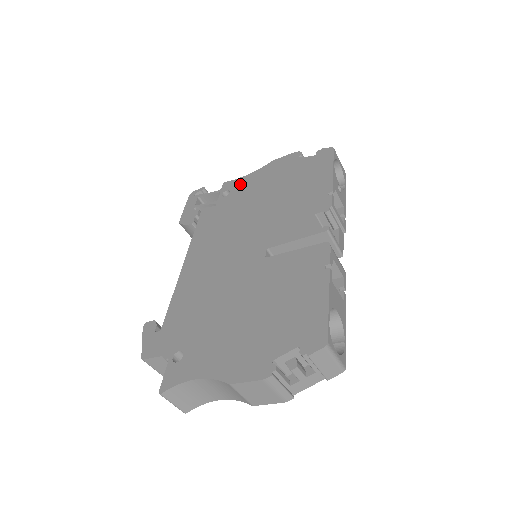
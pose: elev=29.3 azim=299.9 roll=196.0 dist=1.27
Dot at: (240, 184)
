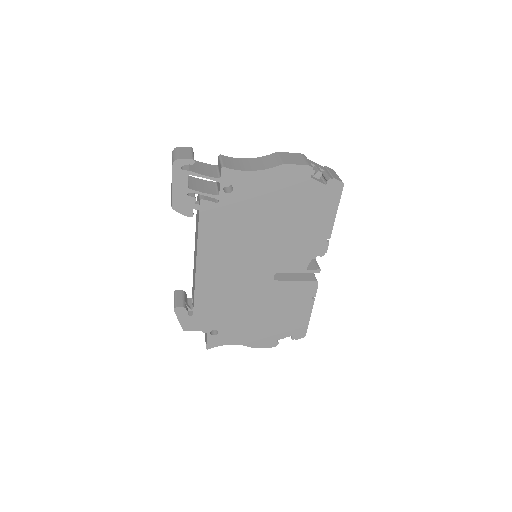
Dot at: (245, 184)
